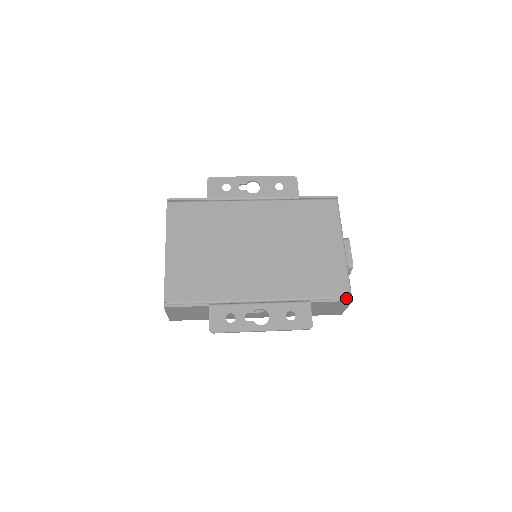
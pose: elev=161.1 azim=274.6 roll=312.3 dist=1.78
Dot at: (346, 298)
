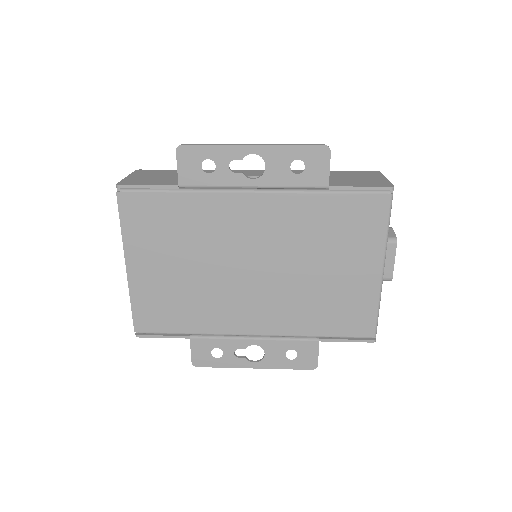
Dot at: (368, 338)
